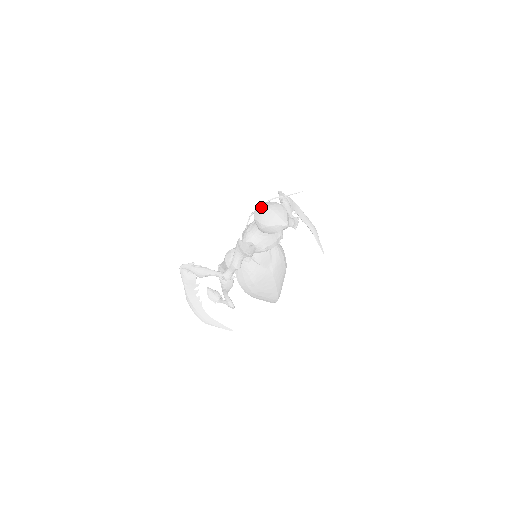
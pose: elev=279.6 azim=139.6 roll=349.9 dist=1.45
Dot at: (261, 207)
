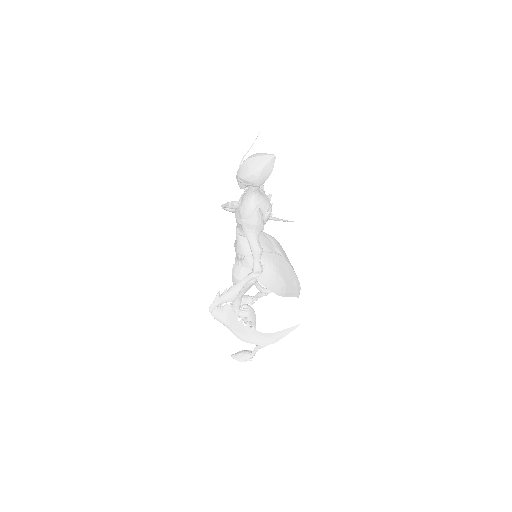
Dot at: (241, 166)
